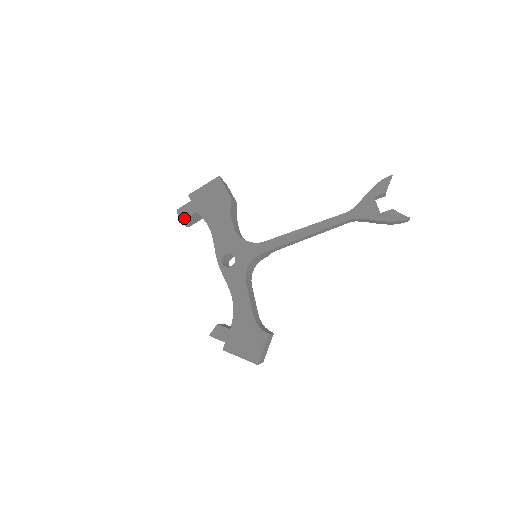
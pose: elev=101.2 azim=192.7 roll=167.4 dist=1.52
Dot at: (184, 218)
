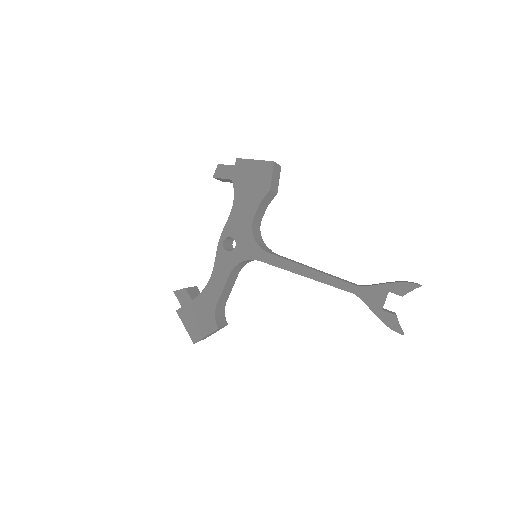
Dot at: (219, 177)
